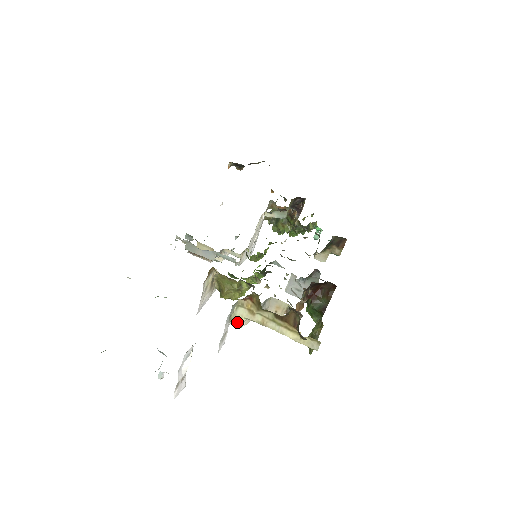
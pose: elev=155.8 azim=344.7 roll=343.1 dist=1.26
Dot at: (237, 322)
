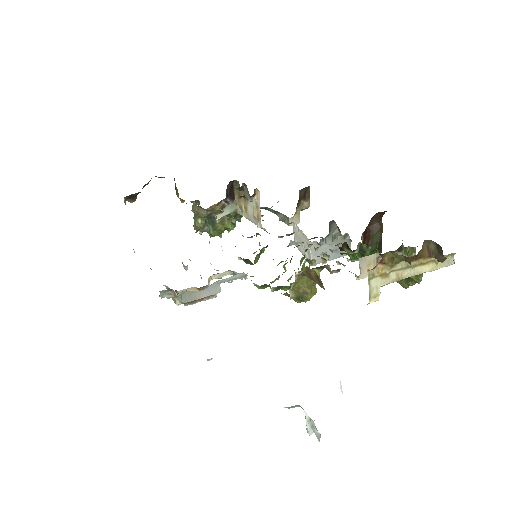
Dot at: (375, 298)
